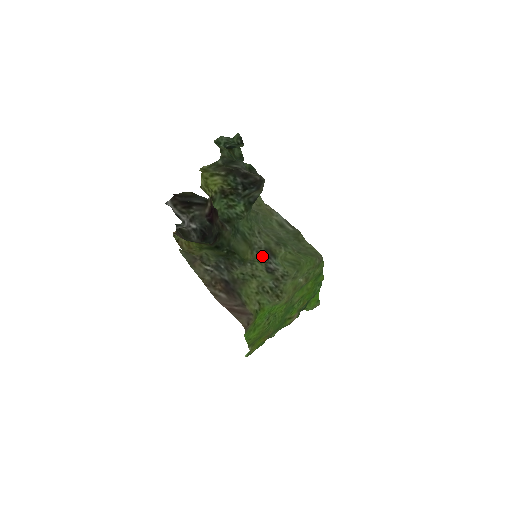
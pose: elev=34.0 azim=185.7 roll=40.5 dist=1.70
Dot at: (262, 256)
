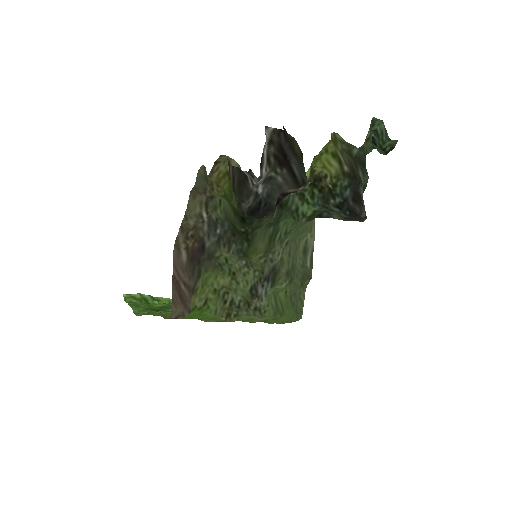
Dot at: (264, 271)
